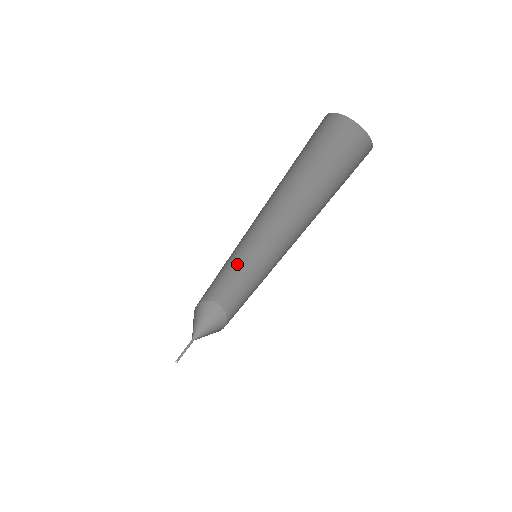
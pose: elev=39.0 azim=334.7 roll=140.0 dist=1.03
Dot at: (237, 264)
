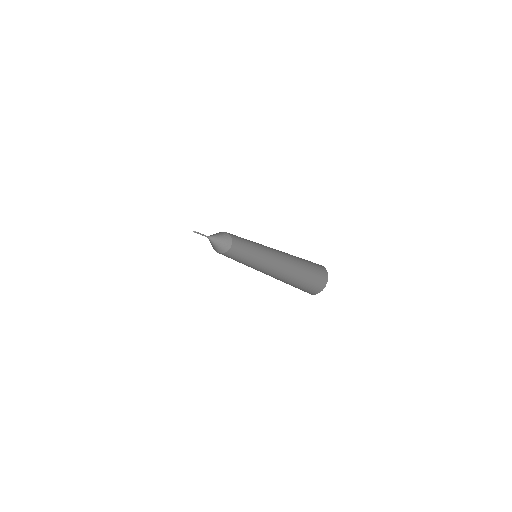
Dot at: occluded
